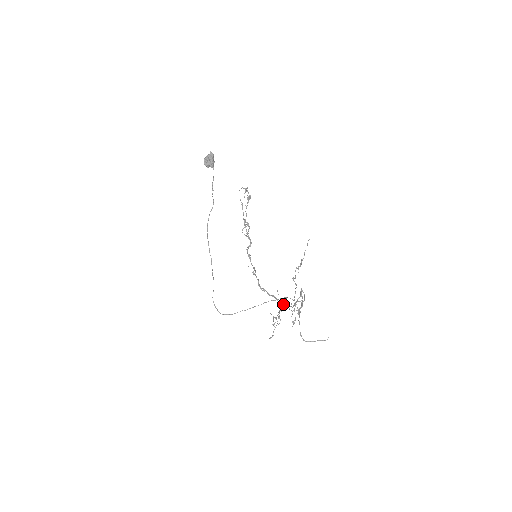
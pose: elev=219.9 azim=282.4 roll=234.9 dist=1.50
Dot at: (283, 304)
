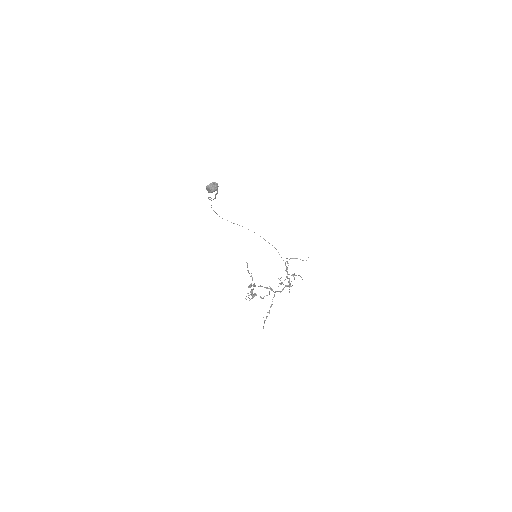
Dot at: occluded
